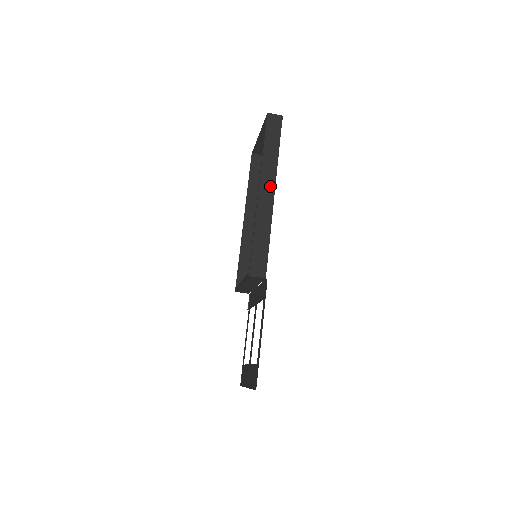
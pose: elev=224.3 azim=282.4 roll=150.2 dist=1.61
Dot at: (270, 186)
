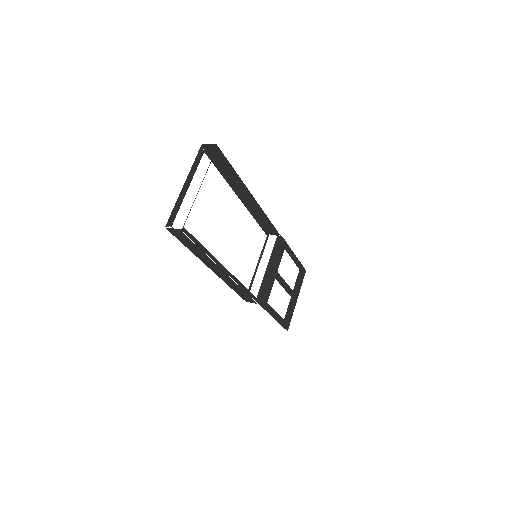
Dot at: (217, 269)
